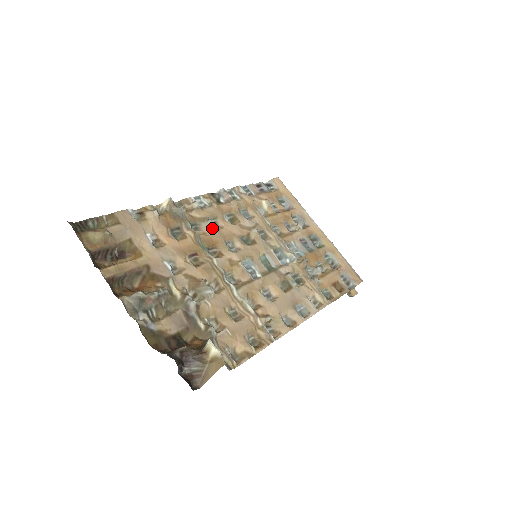
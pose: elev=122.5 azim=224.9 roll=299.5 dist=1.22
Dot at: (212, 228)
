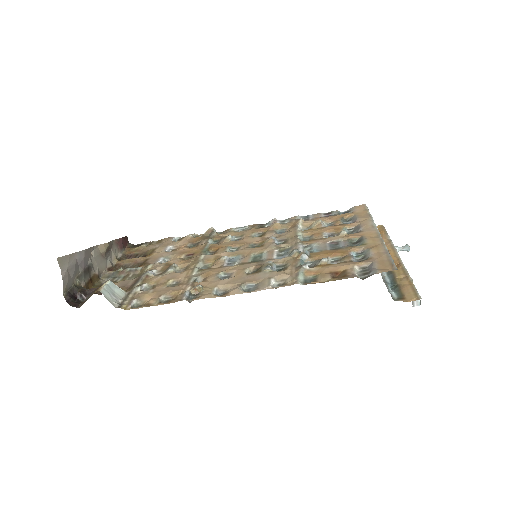
Dot at: (227, 240)
